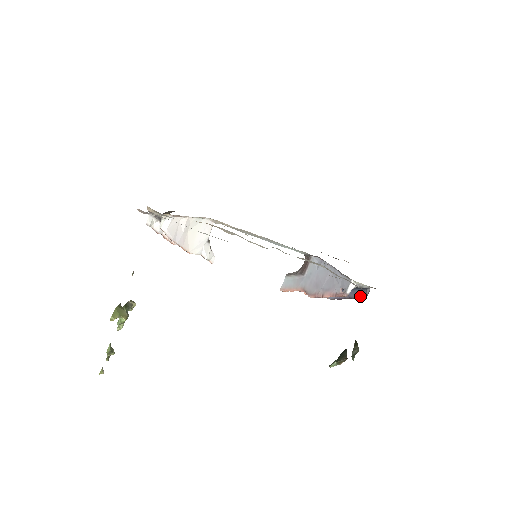
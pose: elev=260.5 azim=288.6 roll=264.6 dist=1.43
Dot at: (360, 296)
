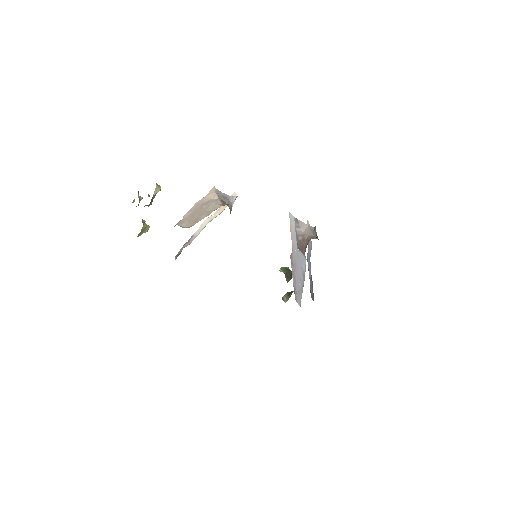
Dot at: (311, 293)
